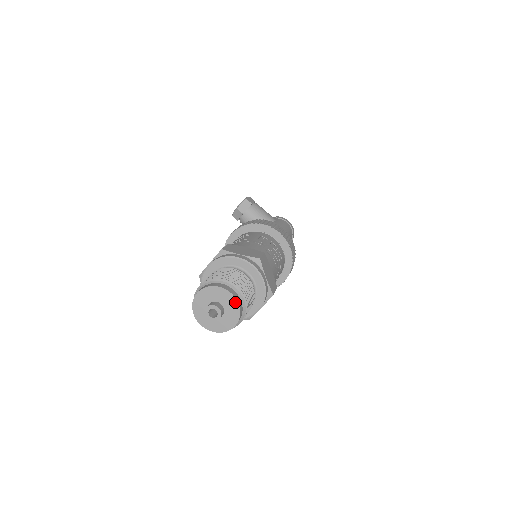
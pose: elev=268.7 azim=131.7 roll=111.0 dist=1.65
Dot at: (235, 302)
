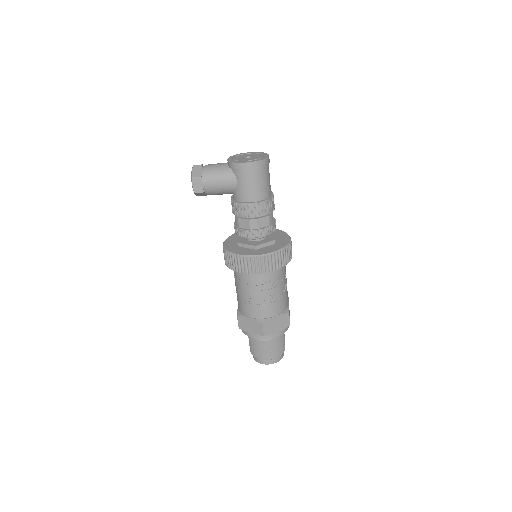
Dot at: (274, 362)
